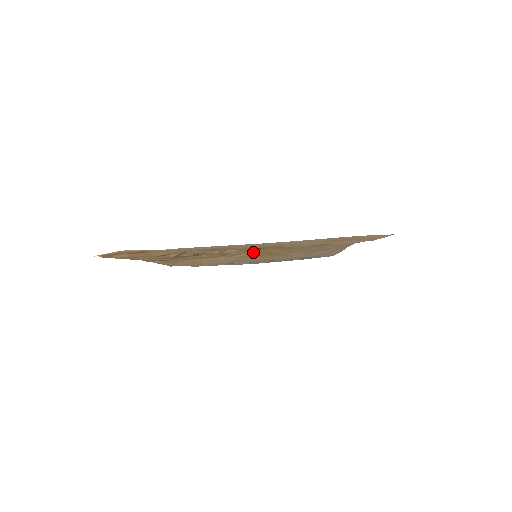
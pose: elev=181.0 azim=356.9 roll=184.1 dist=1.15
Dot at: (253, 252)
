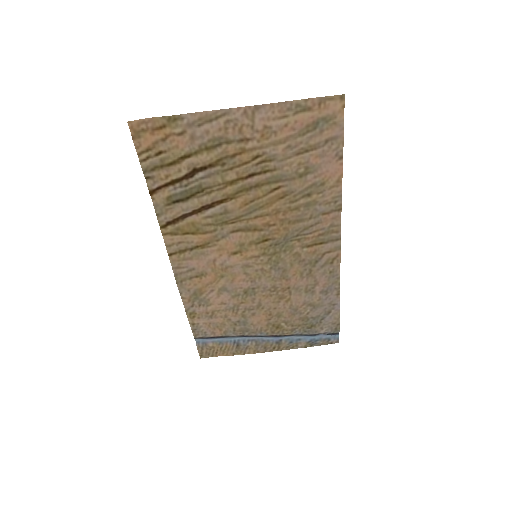
Dot at: (250, 210)
